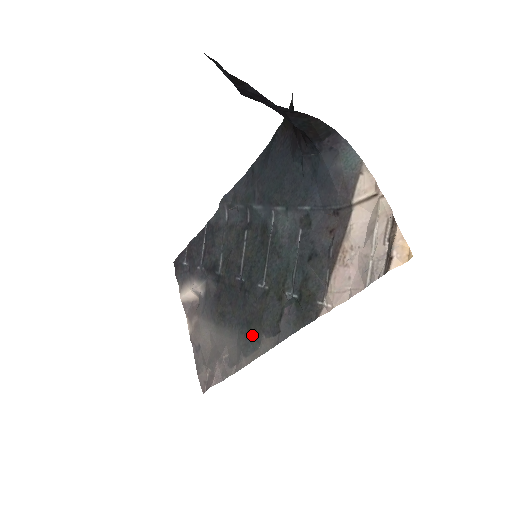
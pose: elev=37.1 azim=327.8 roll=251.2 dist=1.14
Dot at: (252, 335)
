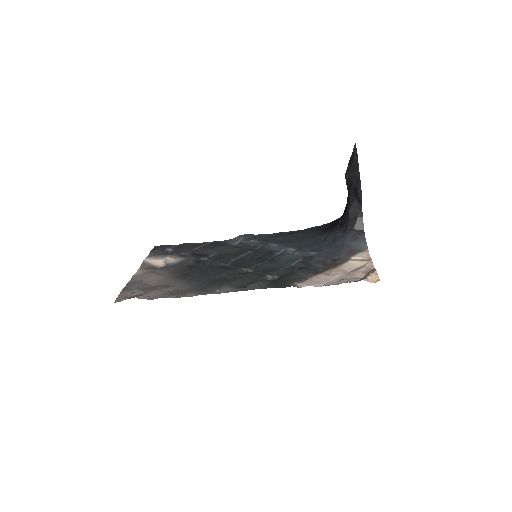
Dot at: (214, 285)
